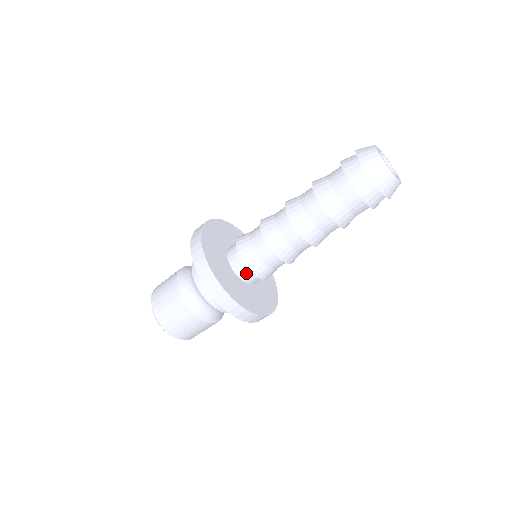
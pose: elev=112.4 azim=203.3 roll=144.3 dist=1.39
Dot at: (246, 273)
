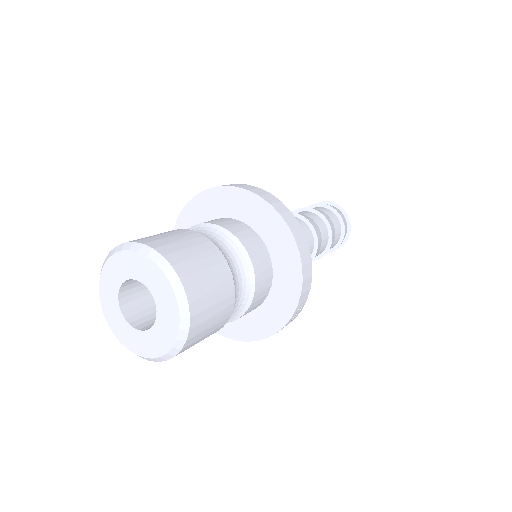
Dot at: occluded
